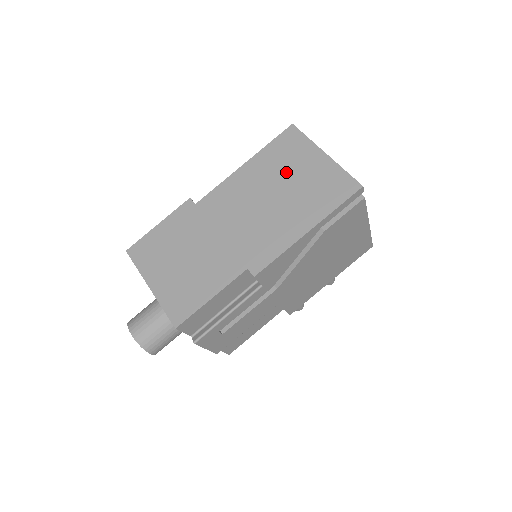
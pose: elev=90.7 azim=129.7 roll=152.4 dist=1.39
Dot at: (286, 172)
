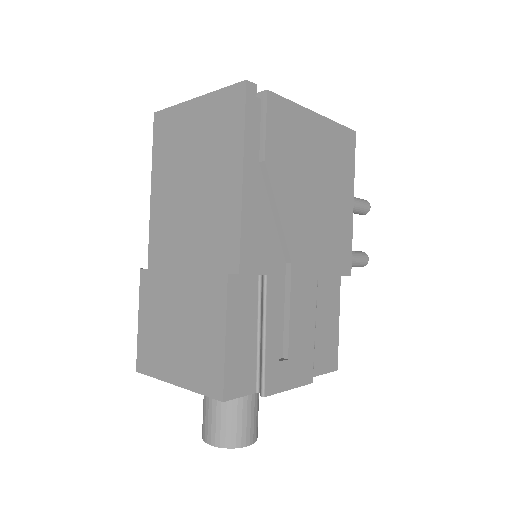
Dot at: (182, 154)
